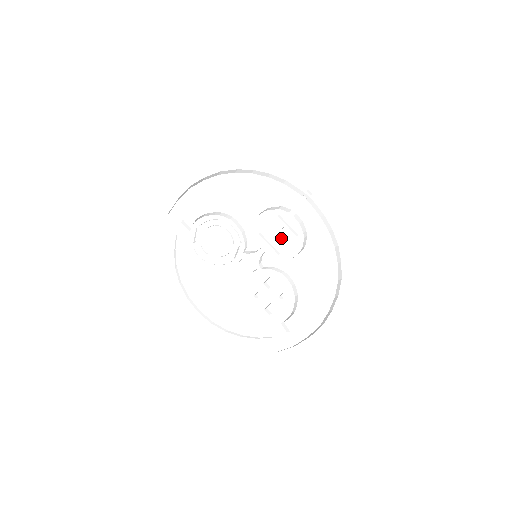
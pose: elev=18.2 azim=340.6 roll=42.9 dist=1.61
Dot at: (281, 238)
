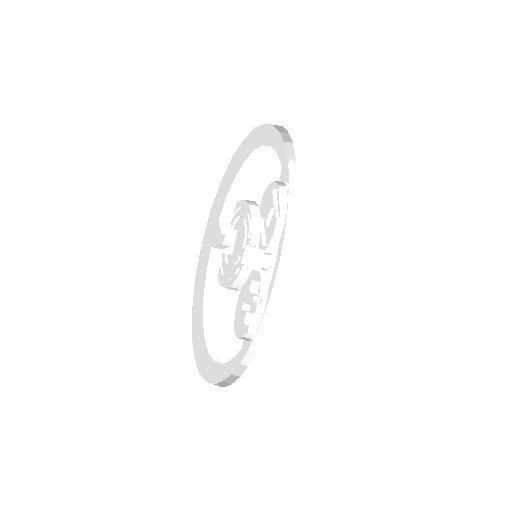
Dot at: occluded
